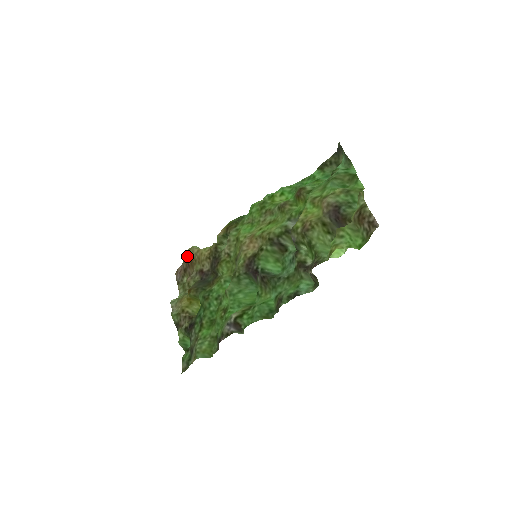
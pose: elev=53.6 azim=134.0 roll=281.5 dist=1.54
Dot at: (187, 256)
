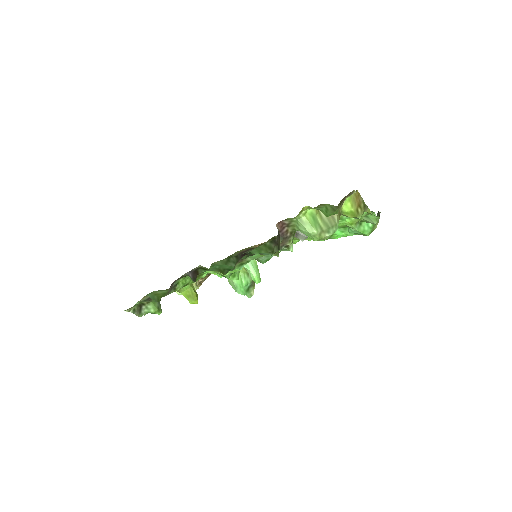
Dot at: occluded
